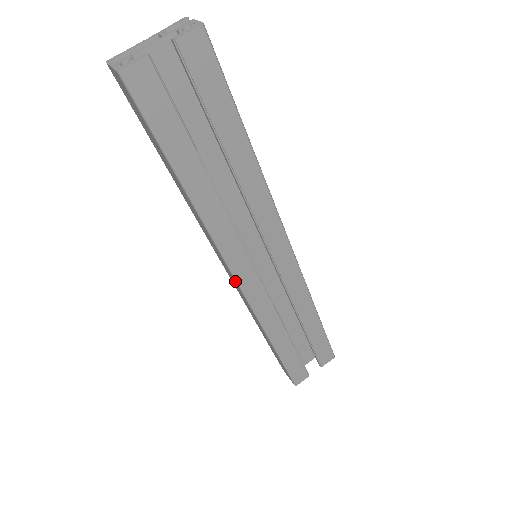
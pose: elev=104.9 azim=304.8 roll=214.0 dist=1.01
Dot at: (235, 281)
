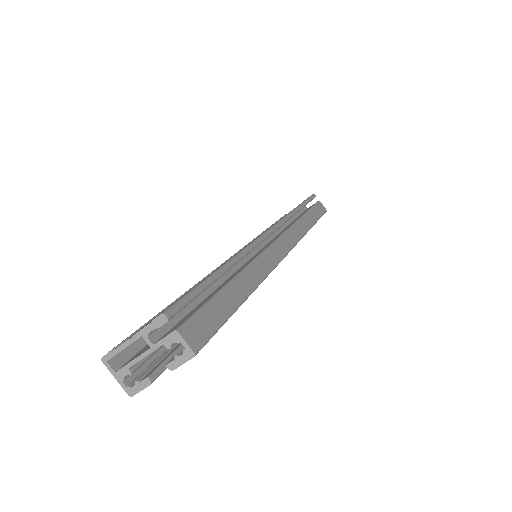
Dot at: occluded
